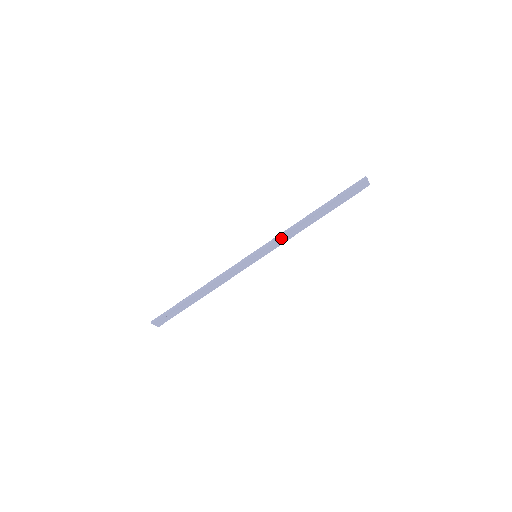
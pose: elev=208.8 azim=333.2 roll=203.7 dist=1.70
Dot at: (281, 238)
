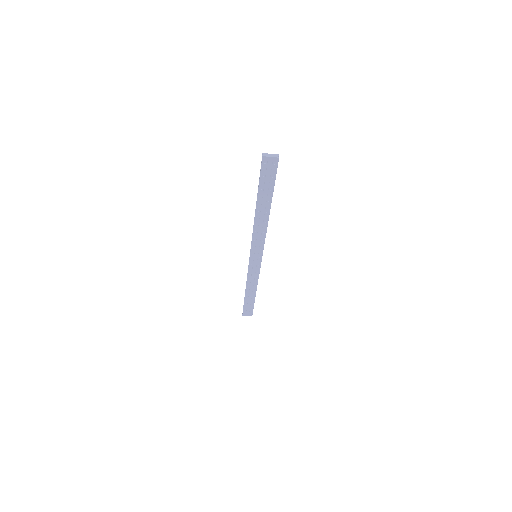
Dot at: (255, 238)
